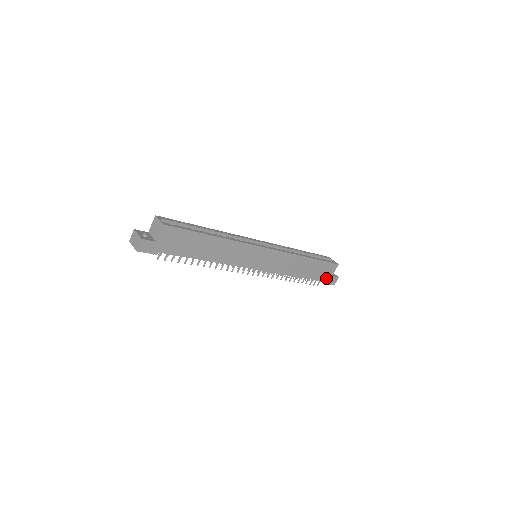
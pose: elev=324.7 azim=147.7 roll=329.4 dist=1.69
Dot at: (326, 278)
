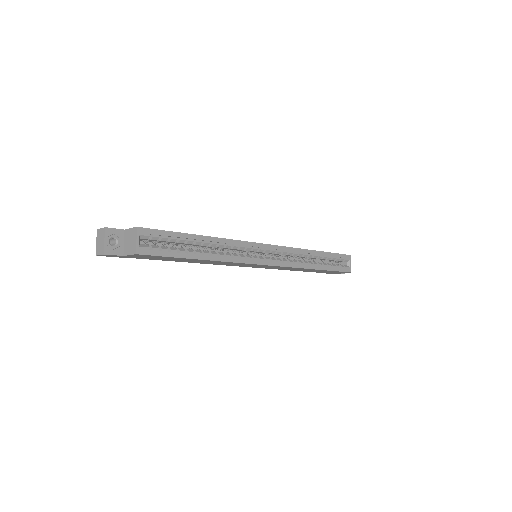
Dot at: occluded
